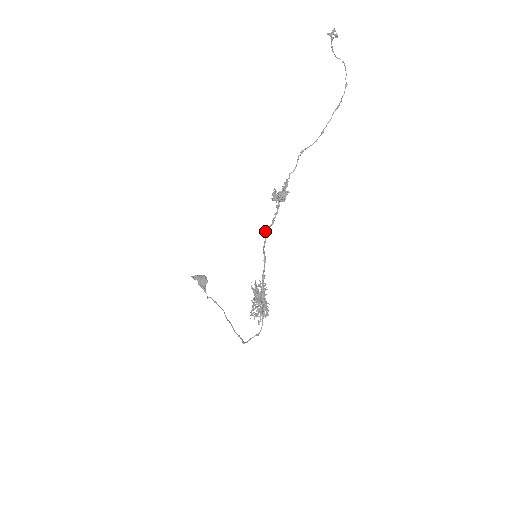
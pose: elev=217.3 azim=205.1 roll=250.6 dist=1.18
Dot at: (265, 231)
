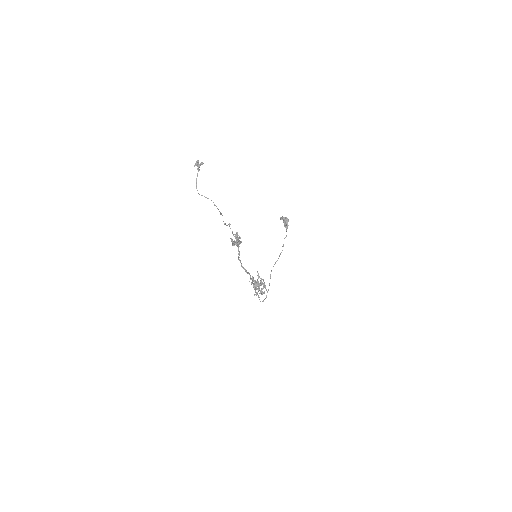
Dot at: (238, 258)
